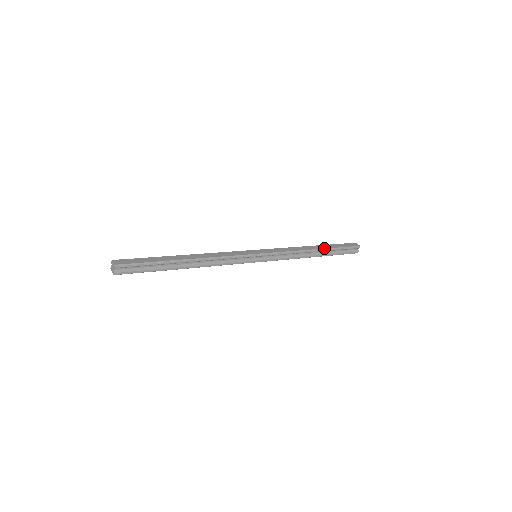
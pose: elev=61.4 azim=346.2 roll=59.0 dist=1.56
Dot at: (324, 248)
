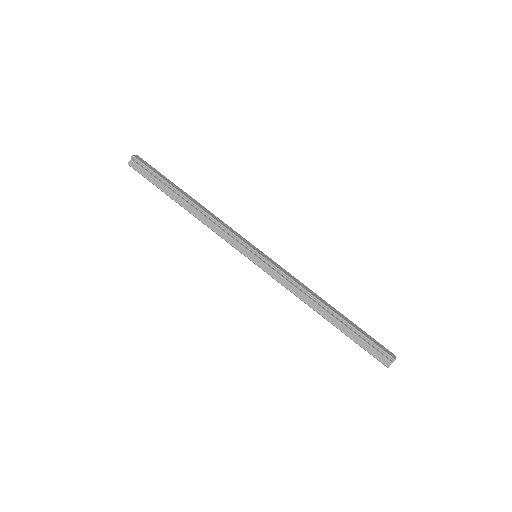
Dot at: (340, 316)
